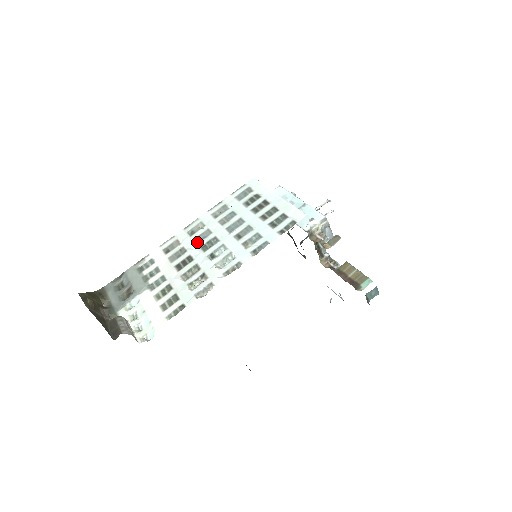
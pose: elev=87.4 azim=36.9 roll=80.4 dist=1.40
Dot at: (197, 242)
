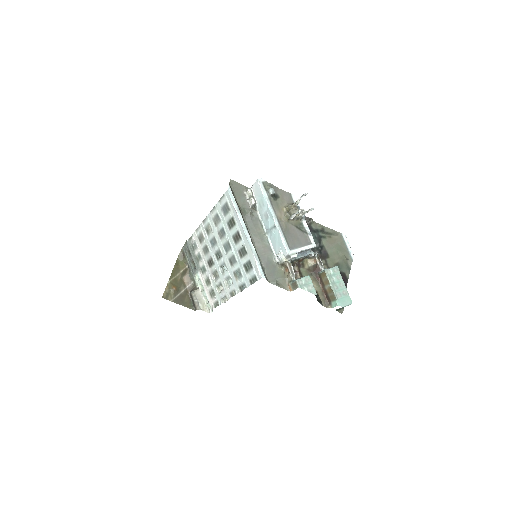
Dot at: (212, 247)
